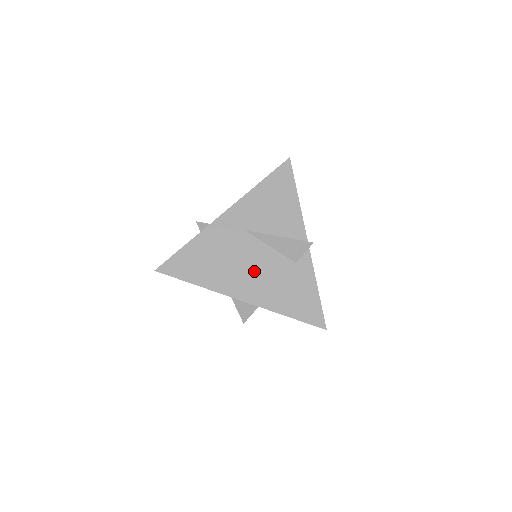
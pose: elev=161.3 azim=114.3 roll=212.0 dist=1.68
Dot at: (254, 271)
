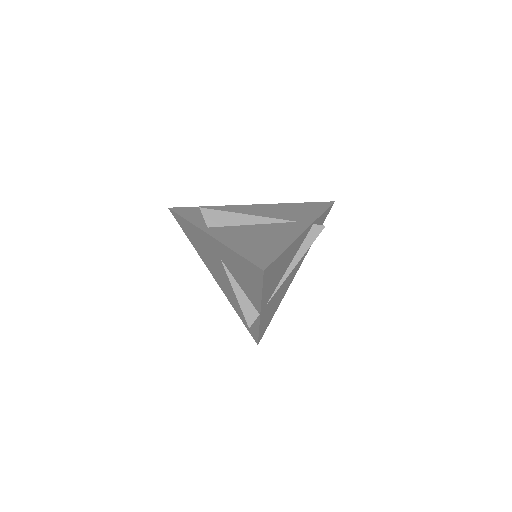
Dot at: (223, 280)
